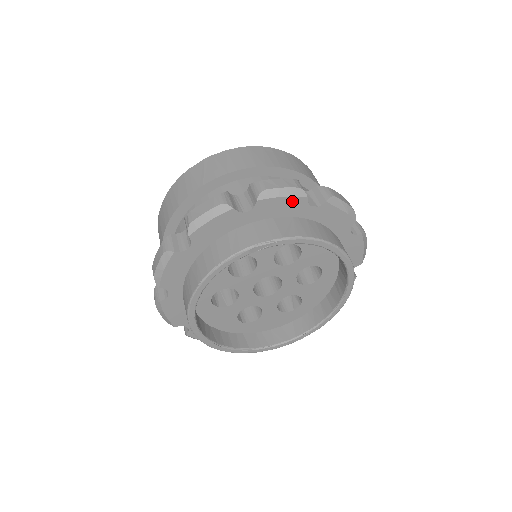
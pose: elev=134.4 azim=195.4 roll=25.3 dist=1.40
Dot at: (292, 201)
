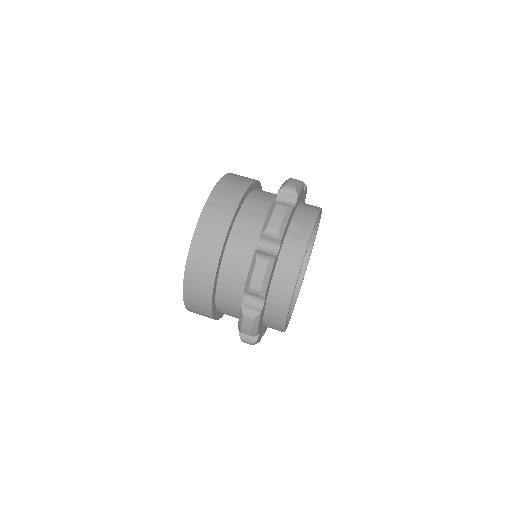
Dot at: occluded
